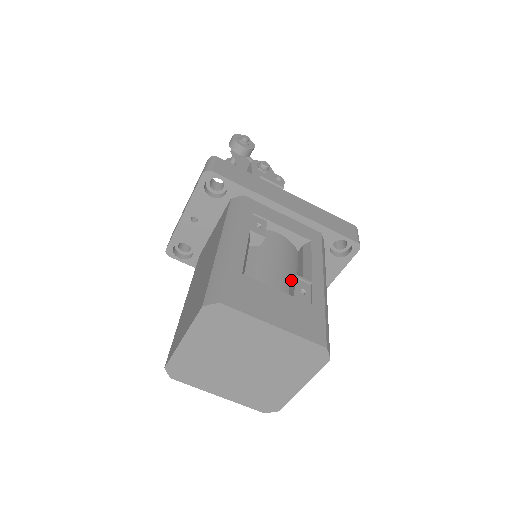
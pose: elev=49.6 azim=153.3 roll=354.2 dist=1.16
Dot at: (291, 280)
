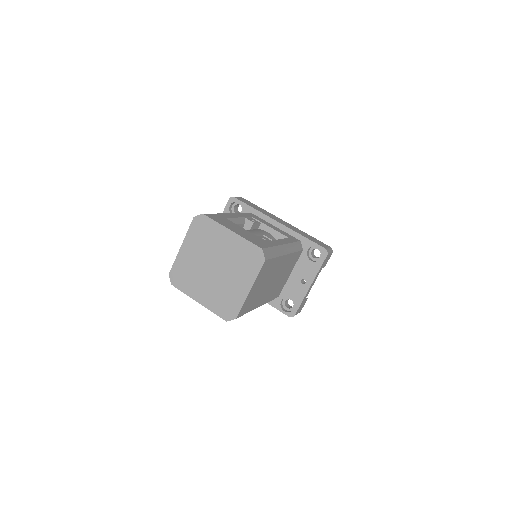
Dot at: occluded
